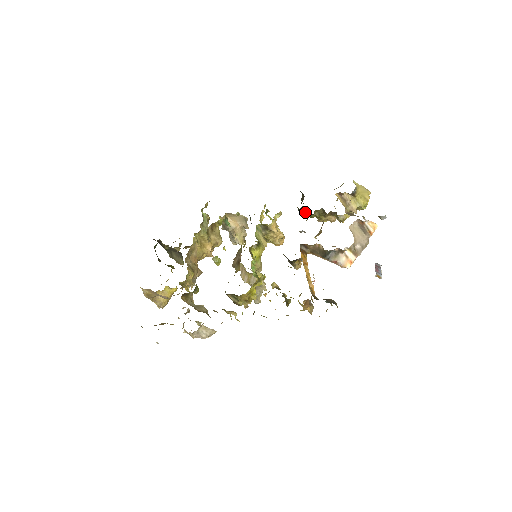
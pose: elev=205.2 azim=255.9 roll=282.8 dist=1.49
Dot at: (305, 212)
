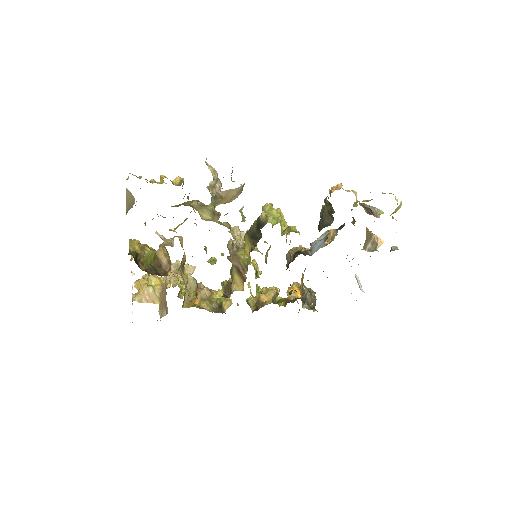
Dot at: occluded
